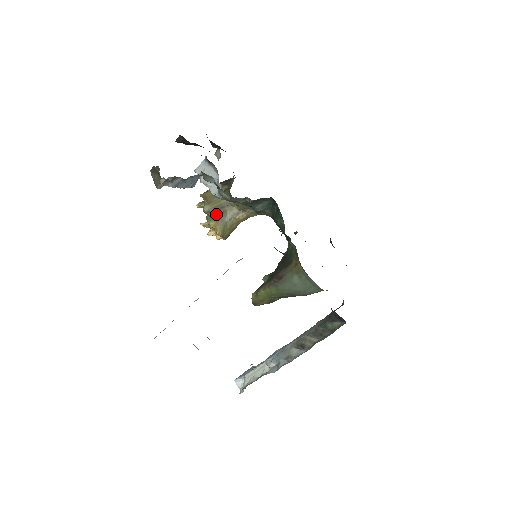
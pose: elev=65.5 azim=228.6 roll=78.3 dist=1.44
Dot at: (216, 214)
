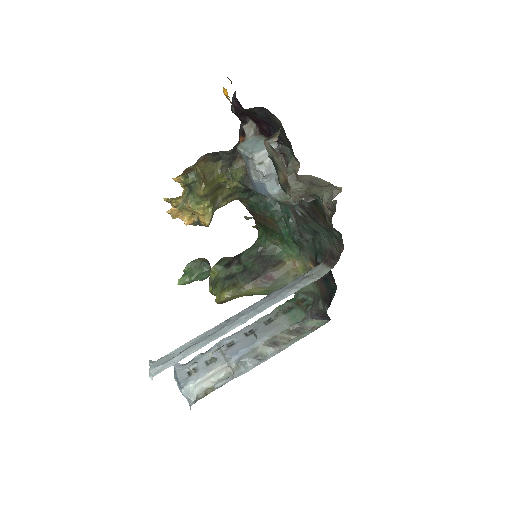
Dot at: (212, 199)
